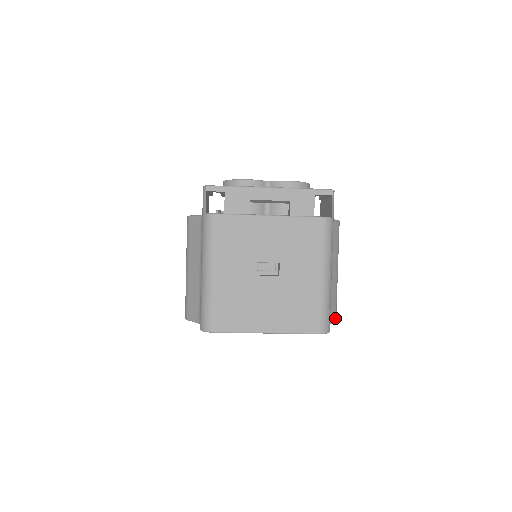
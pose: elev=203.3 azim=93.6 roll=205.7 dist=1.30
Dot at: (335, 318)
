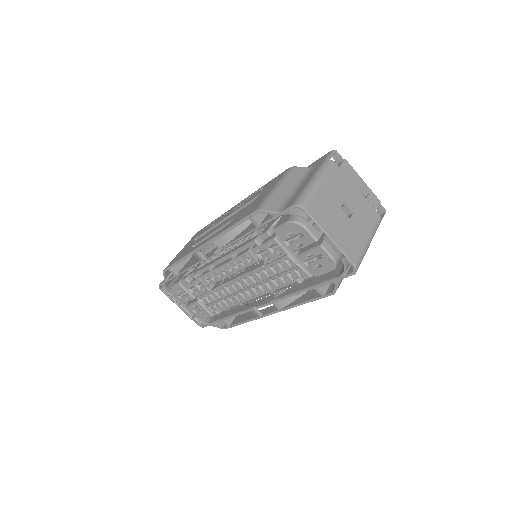
Dot at: occluded
